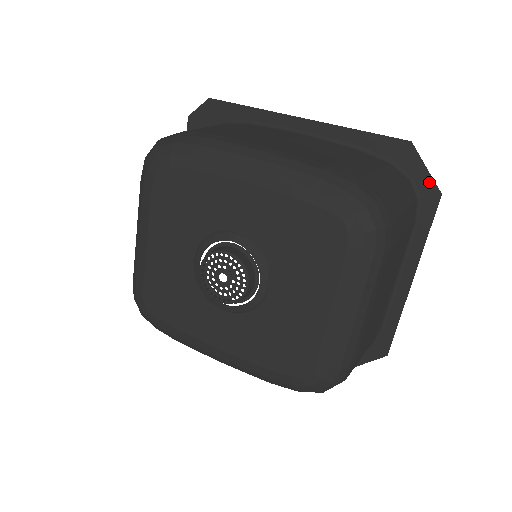
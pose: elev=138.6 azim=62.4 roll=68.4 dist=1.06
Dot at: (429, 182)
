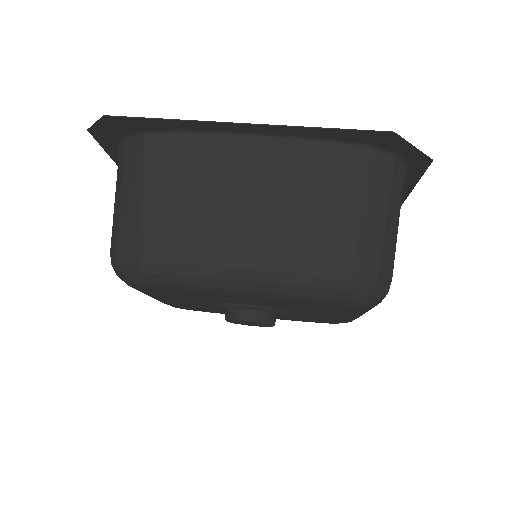
Dot at: (418, 155)
